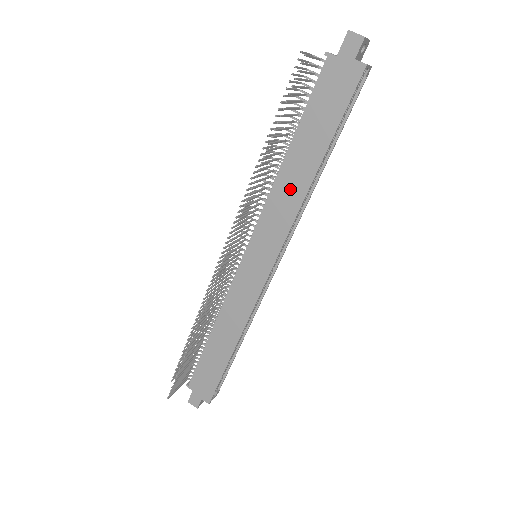
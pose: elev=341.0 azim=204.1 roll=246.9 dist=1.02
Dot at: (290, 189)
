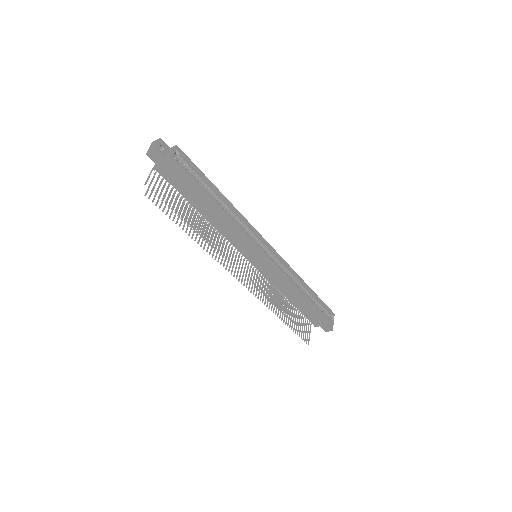
Dot at: (224, 224)
